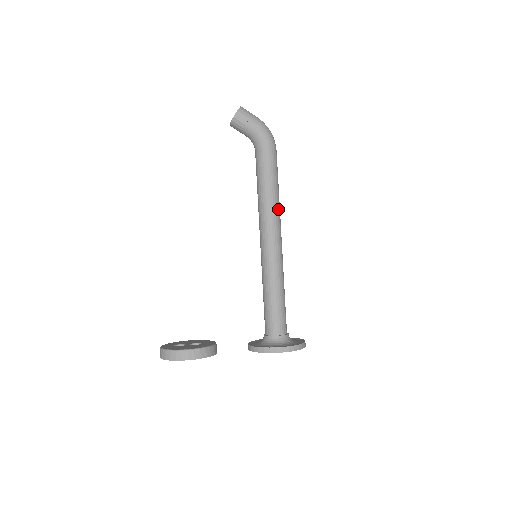
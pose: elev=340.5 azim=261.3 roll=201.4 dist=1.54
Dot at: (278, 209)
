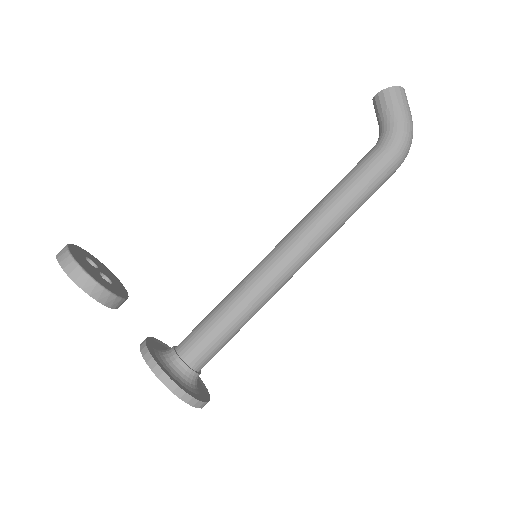
Dot at: (330, 229)
